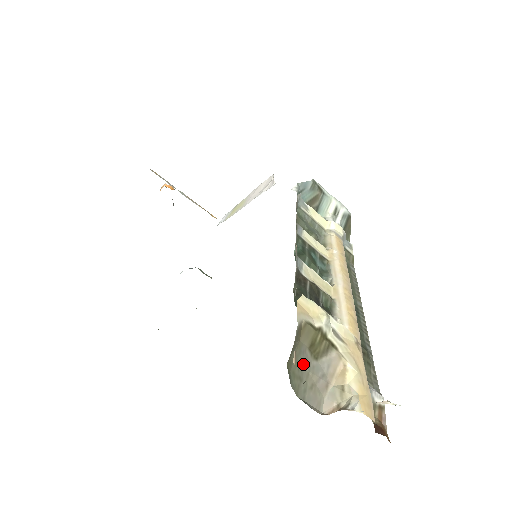
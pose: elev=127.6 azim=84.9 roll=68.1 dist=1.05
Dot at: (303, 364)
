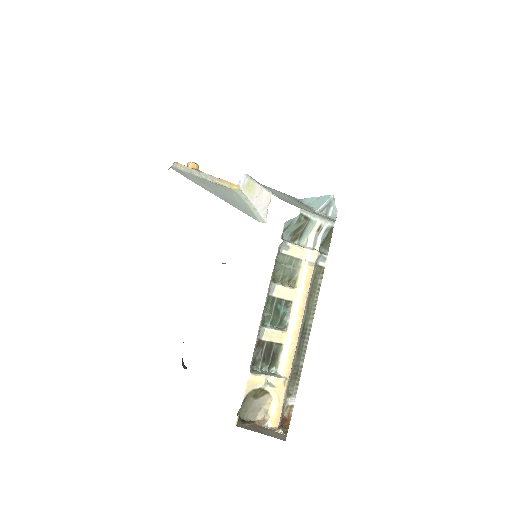
Dot at: (248, 405)
